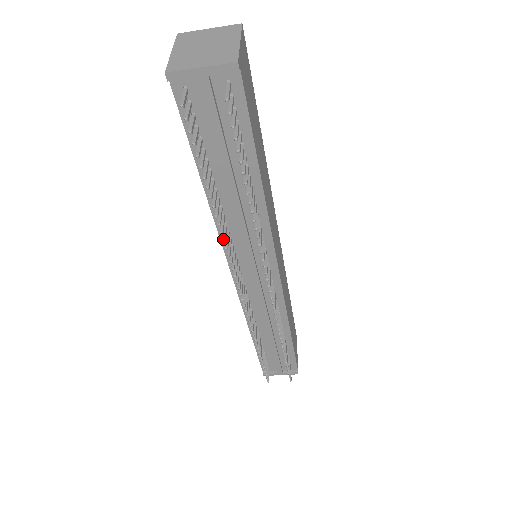
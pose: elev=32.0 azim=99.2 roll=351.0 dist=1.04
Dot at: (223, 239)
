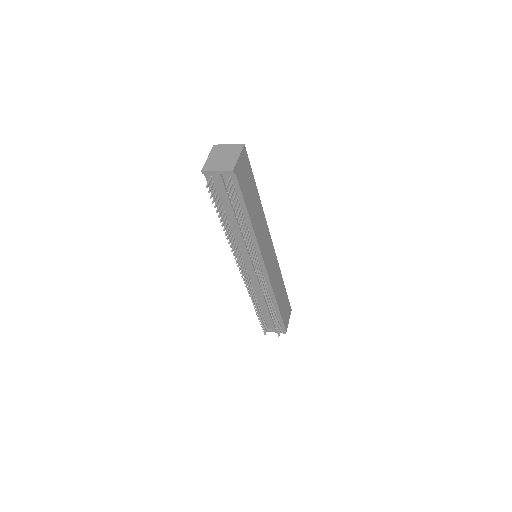
Dot at: (230, 246)
